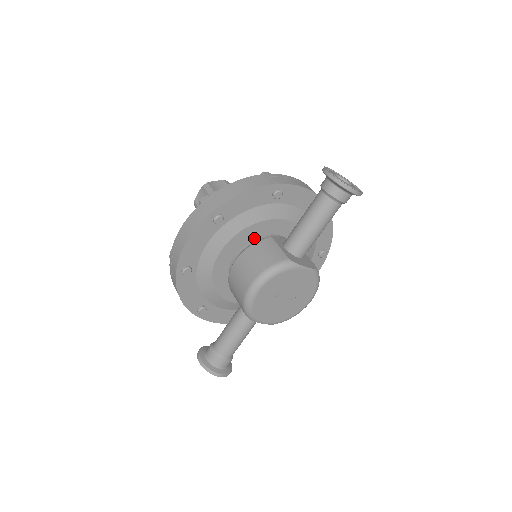
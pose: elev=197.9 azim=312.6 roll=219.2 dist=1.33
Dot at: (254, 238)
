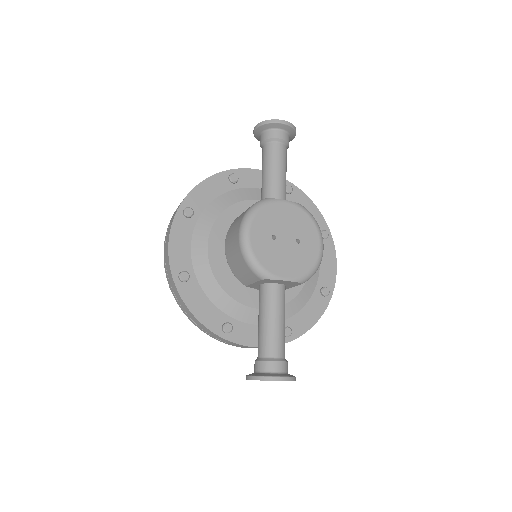
Dot at: occluded
